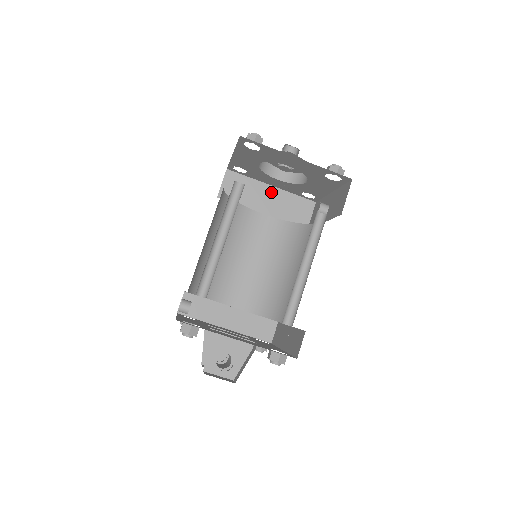
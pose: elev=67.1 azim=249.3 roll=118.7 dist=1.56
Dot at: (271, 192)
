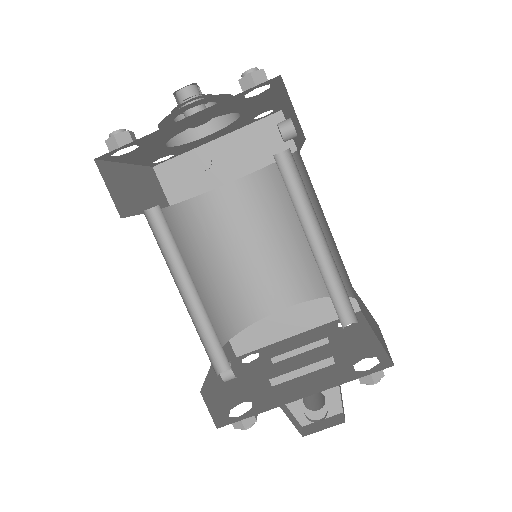
Dot at: (221, 147)
